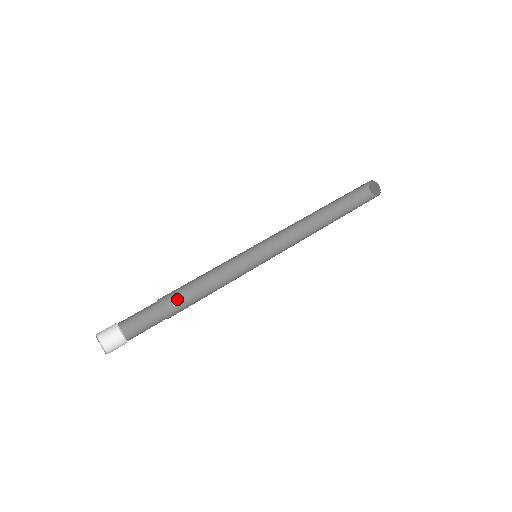
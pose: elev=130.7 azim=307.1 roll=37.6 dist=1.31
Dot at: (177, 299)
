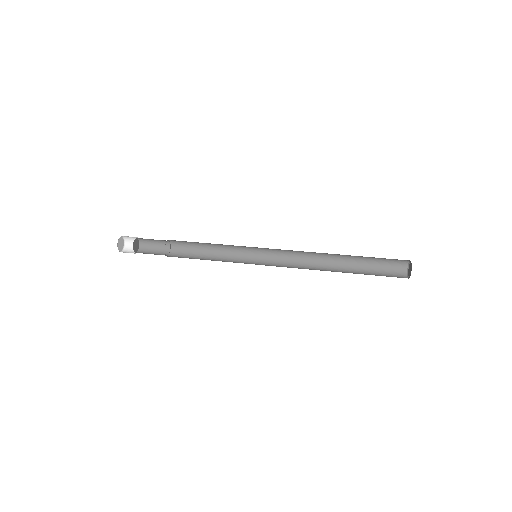
Dot at: (184, 256)
